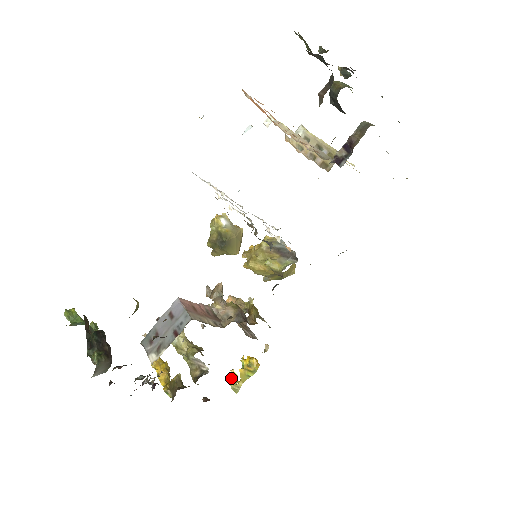
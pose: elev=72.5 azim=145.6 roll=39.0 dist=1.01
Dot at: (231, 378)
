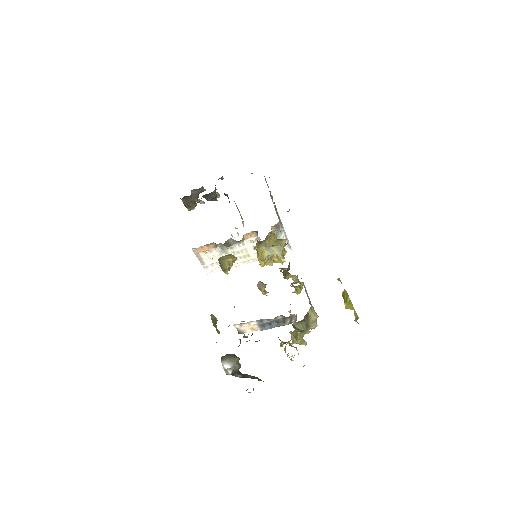
Dot at: occluded
